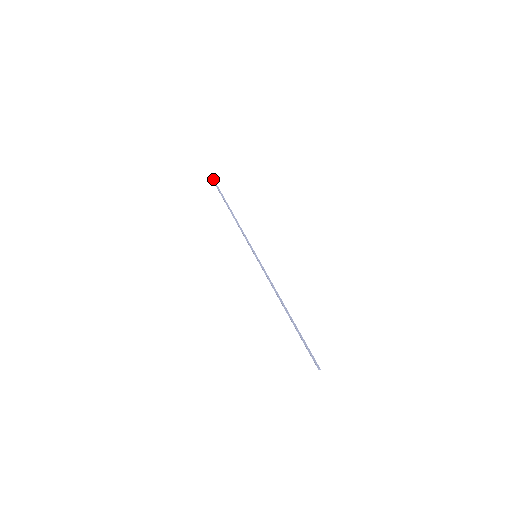
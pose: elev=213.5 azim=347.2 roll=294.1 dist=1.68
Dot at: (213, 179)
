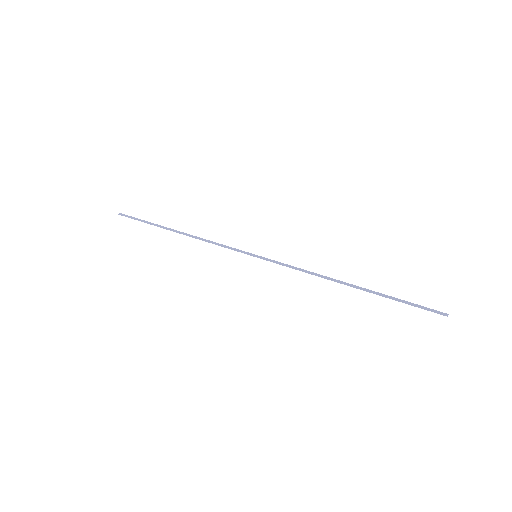
Dot at: (125, 216)
